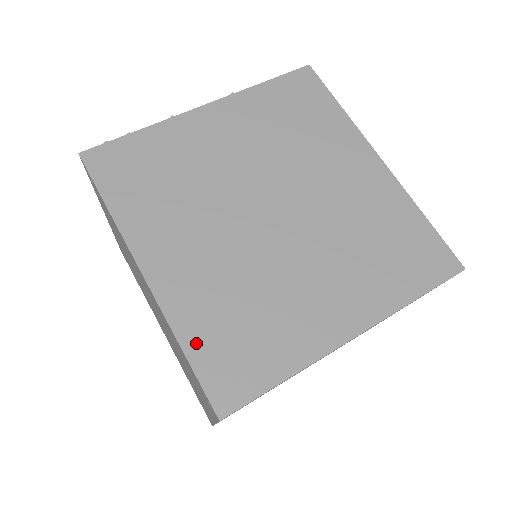
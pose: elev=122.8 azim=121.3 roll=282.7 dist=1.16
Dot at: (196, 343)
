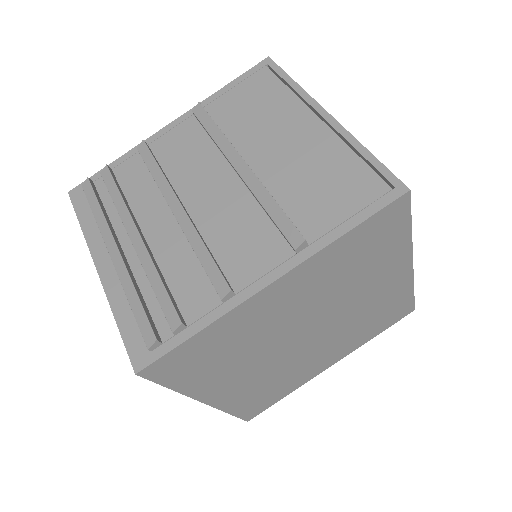
Dot at: (239, 409)
